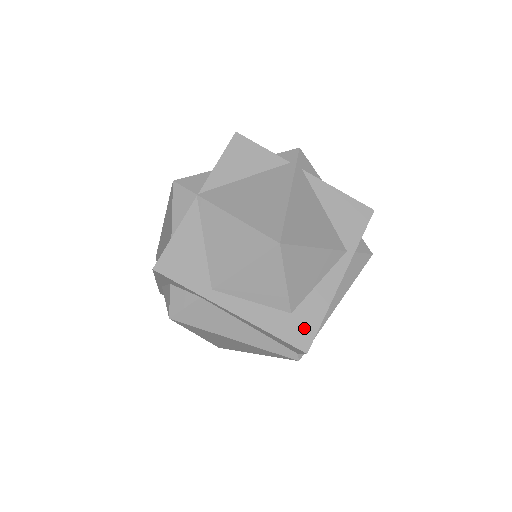
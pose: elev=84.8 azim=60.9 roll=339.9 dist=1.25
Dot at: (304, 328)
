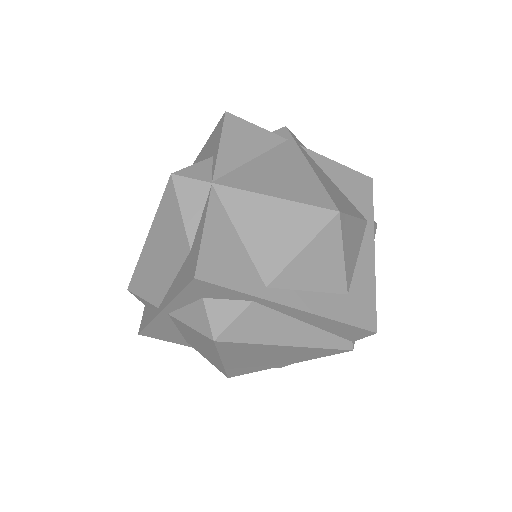
Dot at: (364, 307)
